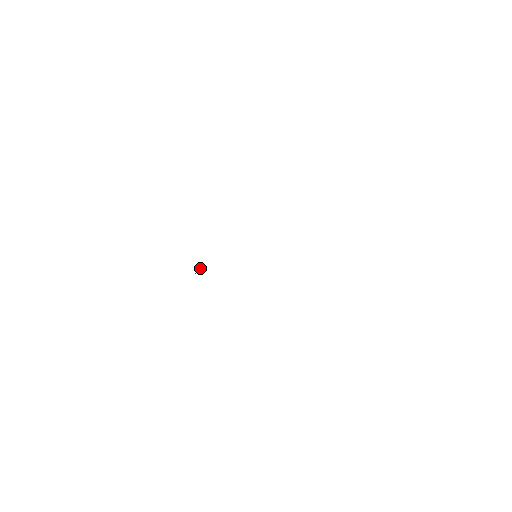
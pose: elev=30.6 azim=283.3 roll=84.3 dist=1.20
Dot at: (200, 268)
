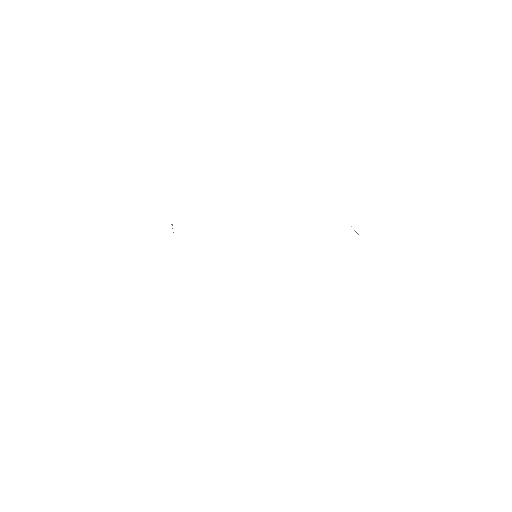
Dot at: occluded
